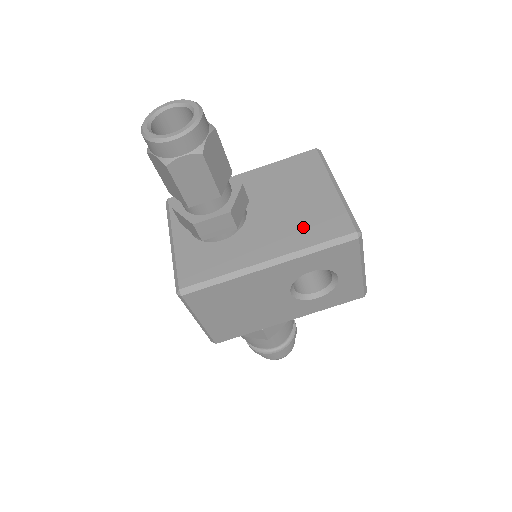
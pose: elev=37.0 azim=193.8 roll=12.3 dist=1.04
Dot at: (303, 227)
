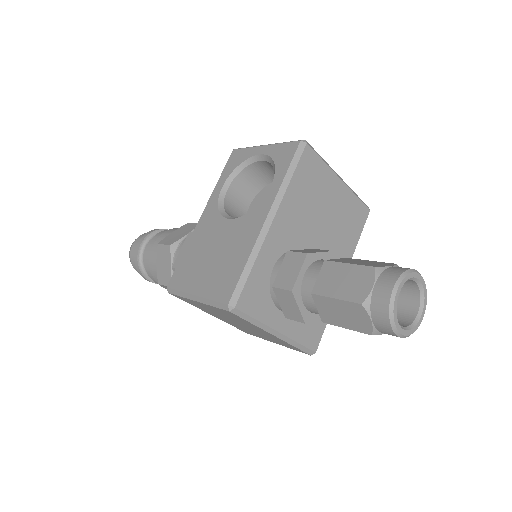
Dot at: (346, 234)
